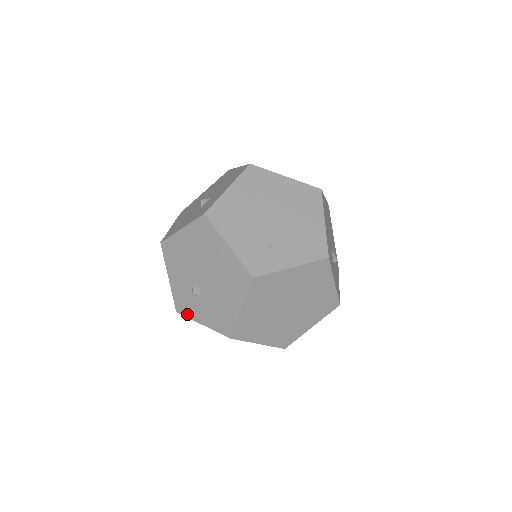
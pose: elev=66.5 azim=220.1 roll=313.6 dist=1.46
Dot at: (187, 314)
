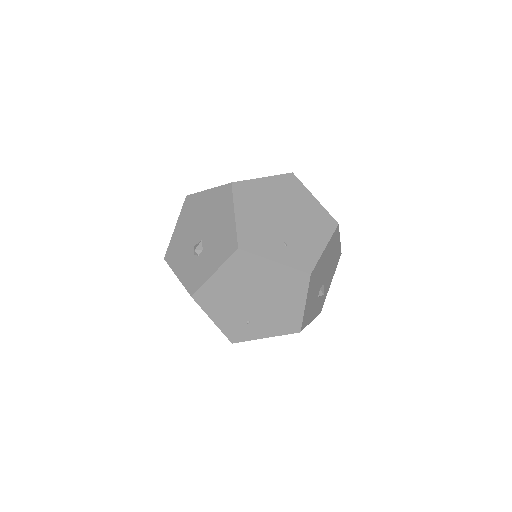
Dot at: occluded
